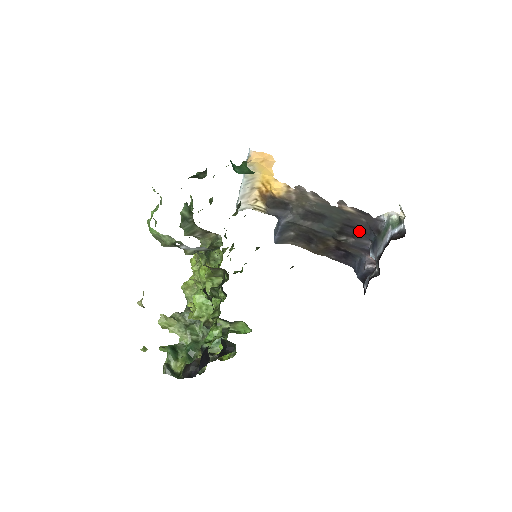
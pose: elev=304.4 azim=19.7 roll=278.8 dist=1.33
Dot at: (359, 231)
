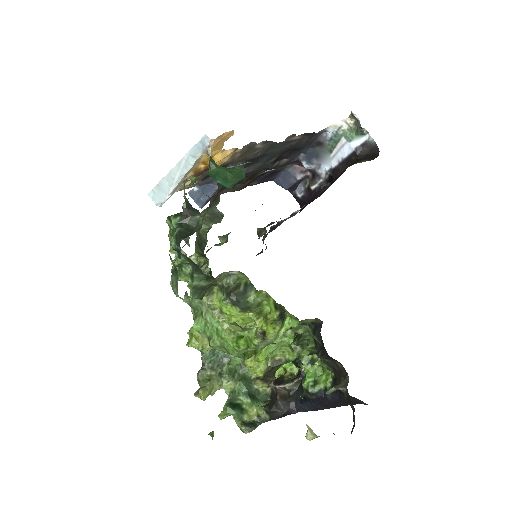
Dot at: (295, 150)
